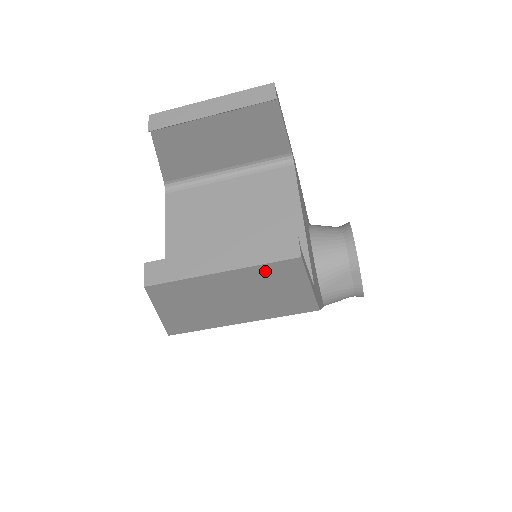
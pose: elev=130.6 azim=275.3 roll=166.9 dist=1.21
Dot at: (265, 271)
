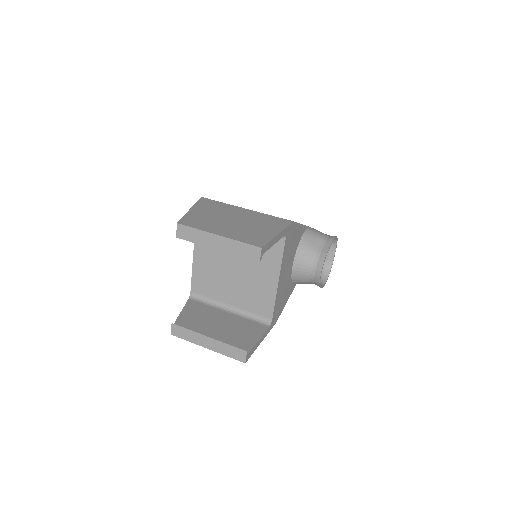
Dot at: occluded
